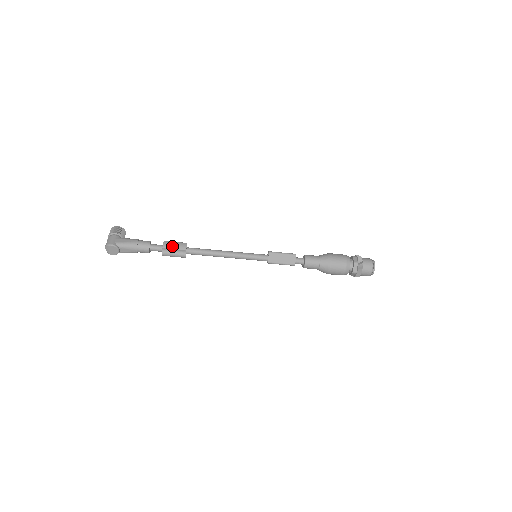
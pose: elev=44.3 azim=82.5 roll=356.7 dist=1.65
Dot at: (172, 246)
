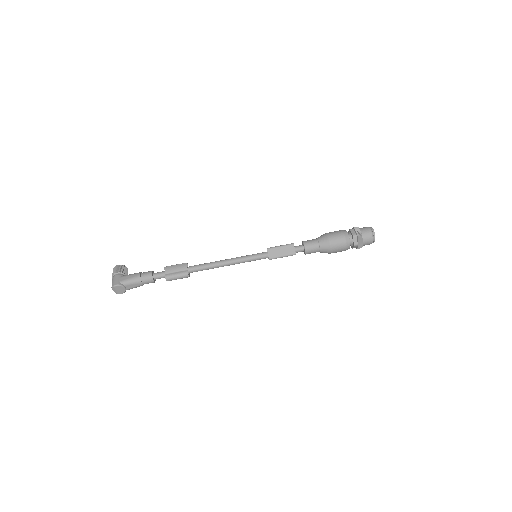
Dot at: (173, 270)
